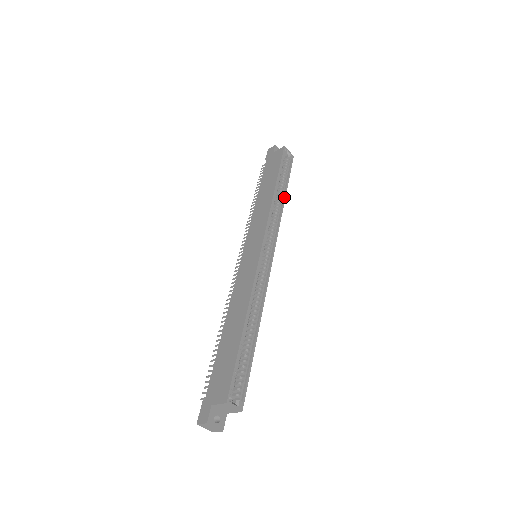
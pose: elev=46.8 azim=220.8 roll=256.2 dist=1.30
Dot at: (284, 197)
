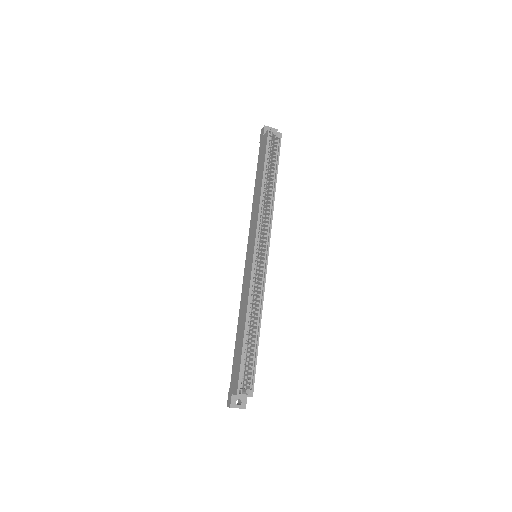
Dot at: (274, 187)
